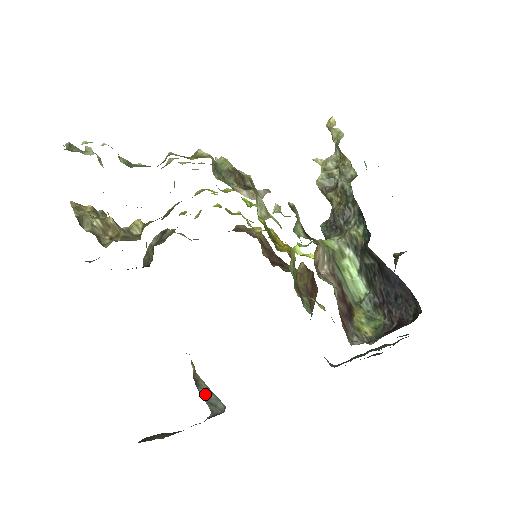
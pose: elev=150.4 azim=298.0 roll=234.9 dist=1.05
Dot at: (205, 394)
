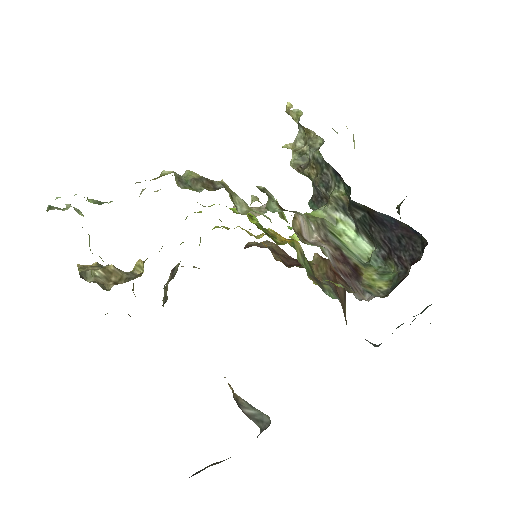
Dot at: (249, 412)
